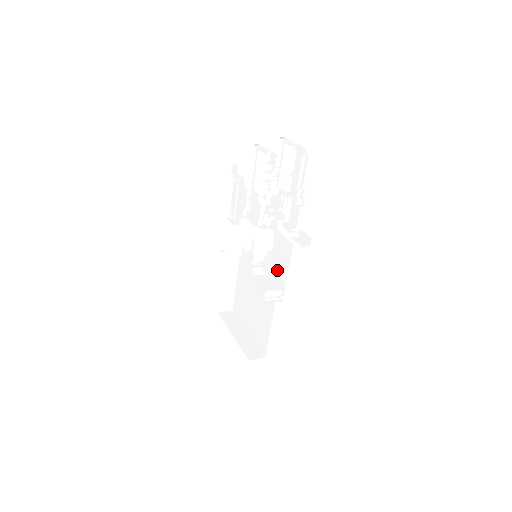
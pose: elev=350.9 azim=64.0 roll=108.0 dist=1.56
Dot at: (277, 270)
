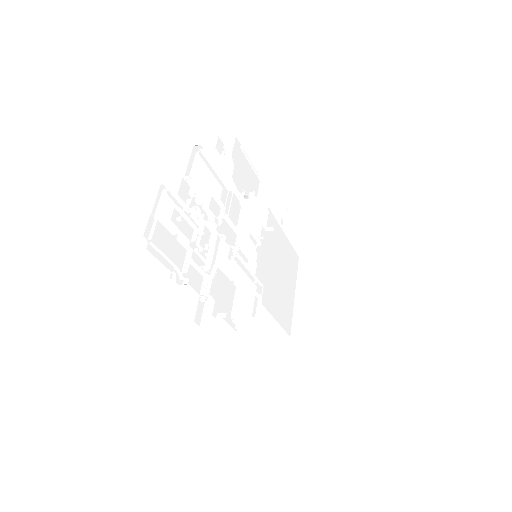
Dot at: (220, 316)
